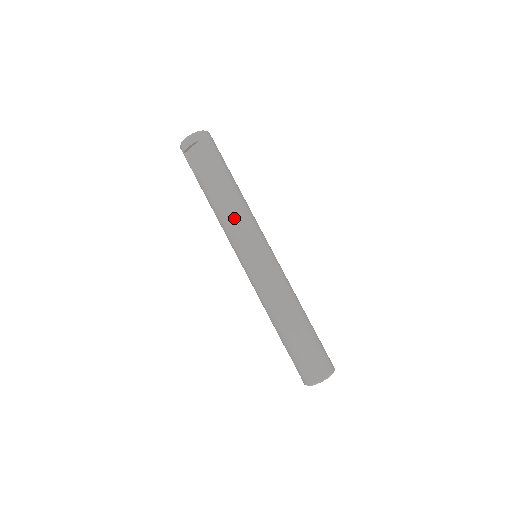
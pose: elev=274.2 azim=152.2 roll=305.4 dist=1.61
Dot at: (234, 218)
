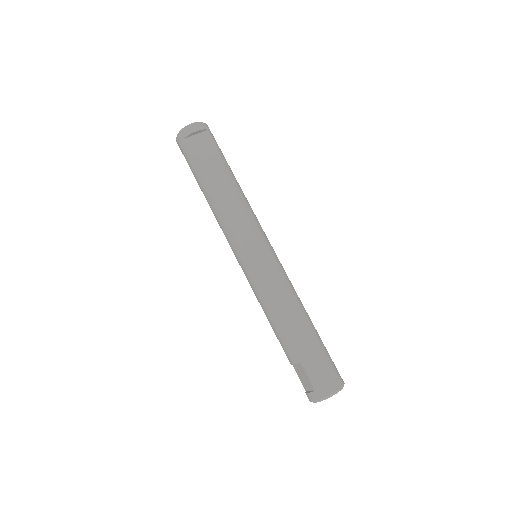
Dot at: (245, 207)
